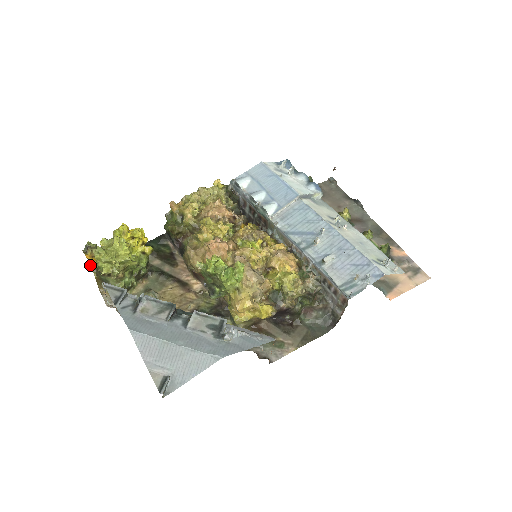
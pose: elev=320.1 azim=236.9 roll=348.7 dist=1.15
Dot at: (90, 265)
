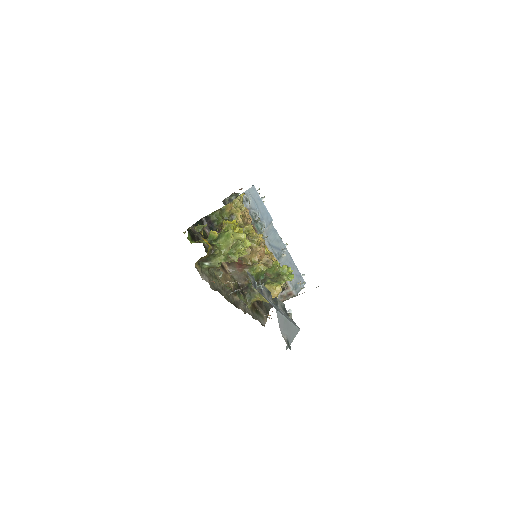
Dot at: (209, 245)
